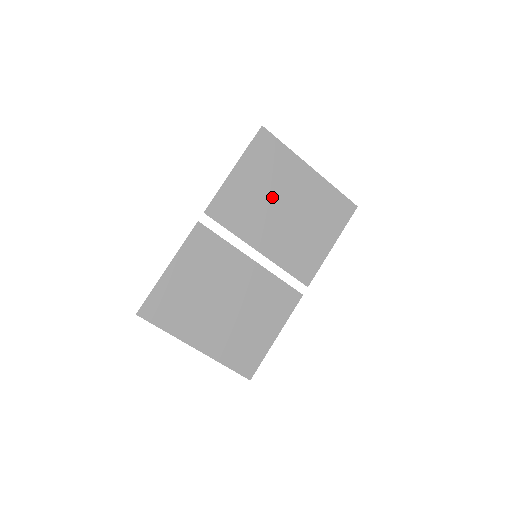
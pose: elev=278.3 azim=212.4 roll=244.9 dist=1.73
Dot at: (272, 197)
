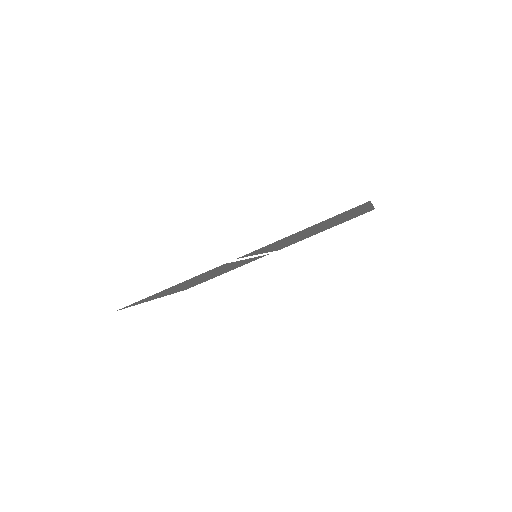
Dot at: occluded
